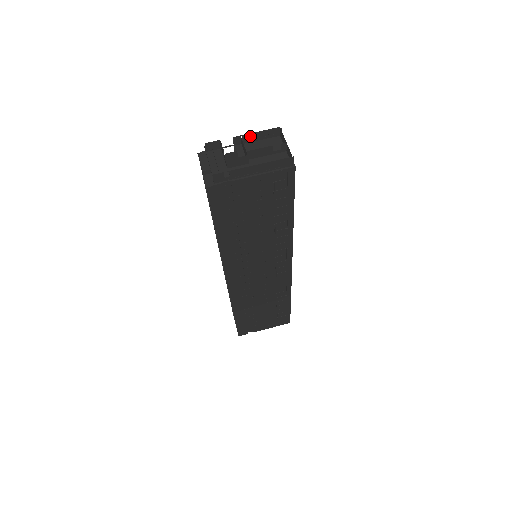
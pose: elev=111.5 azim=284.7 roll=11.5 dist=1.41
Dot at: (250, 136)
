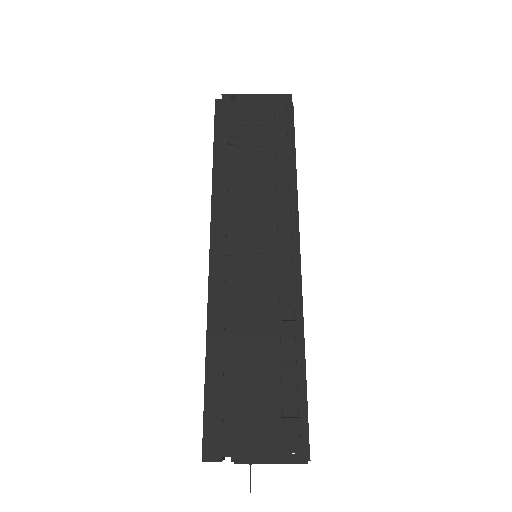
Dot at: occluded
